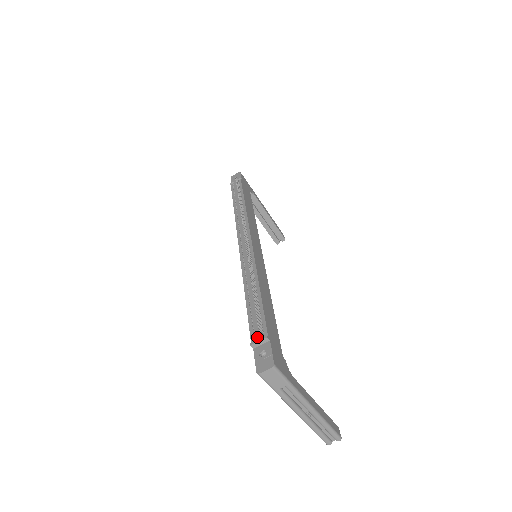
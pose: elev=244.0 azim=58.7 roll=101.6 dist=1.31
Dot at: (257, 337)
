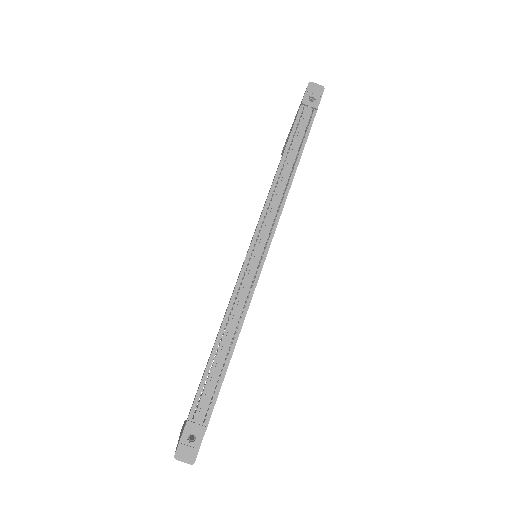
Dot at: (198, 420)
